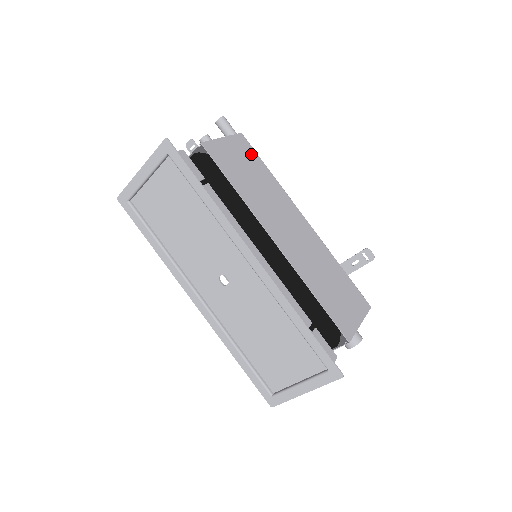
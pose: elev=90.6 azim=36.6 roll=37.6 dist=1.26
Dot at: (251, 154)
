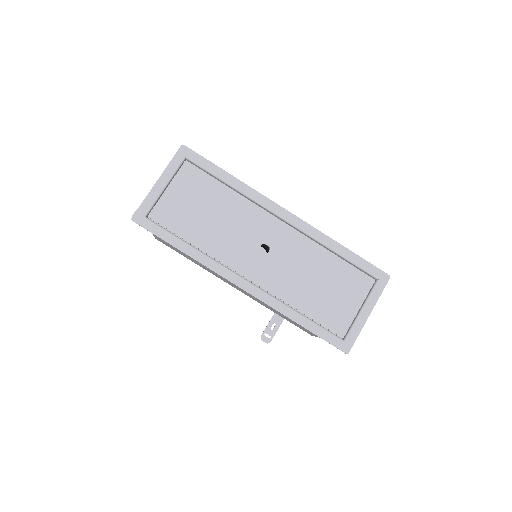
Dot at: occluded
